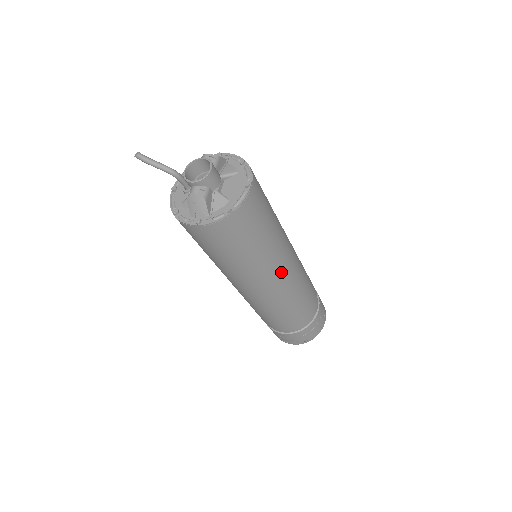
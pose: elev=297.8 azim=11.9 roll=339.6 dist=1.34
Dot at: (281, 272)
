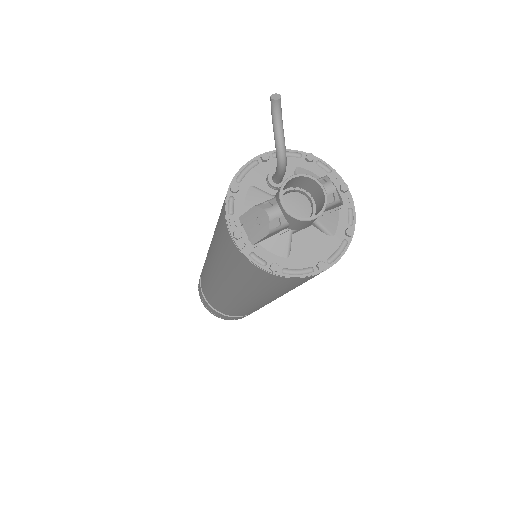
Dot at: (253, 302)
